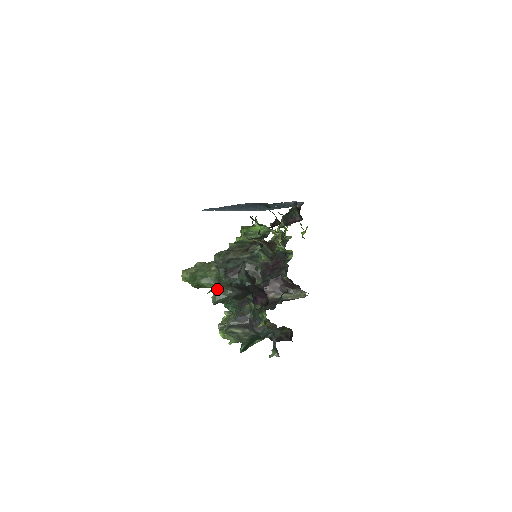
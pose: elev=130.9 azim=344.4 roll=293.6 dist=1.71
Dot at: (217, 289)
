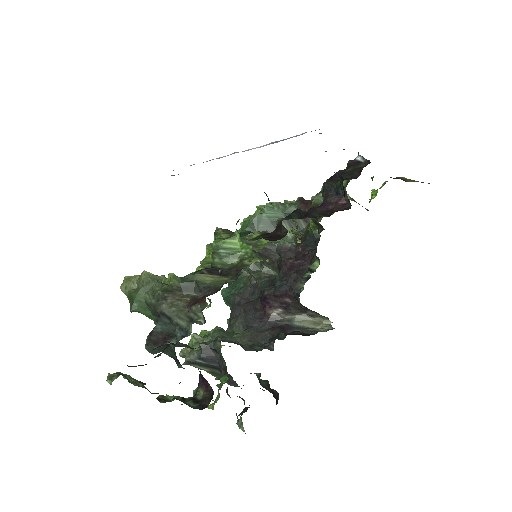
Dot at: occluded
